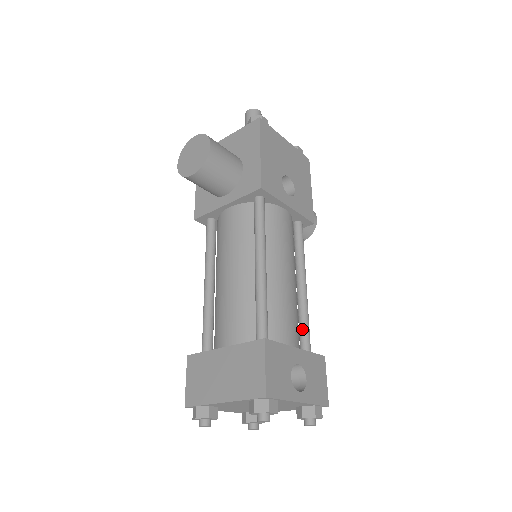
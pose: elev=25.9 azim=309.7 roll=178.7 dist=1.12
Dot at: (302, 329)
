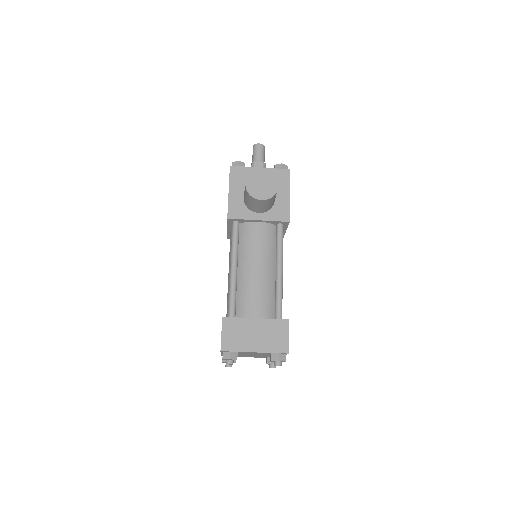
Dot at: occluded
